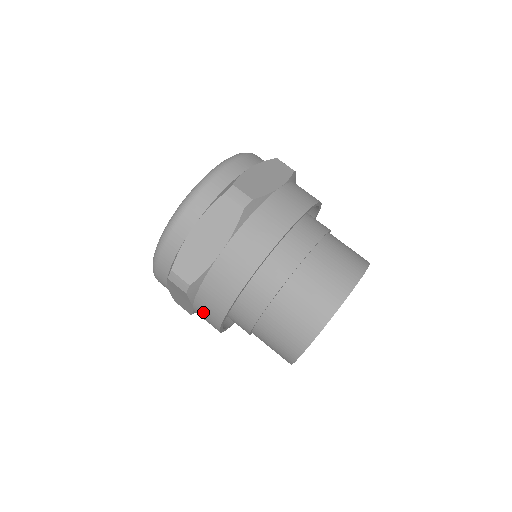
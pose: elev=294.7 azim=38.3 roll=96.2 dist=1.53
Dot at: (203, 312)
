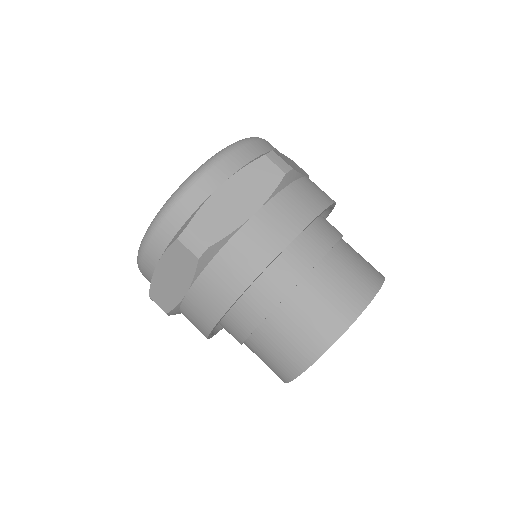
Dot at: occluded
